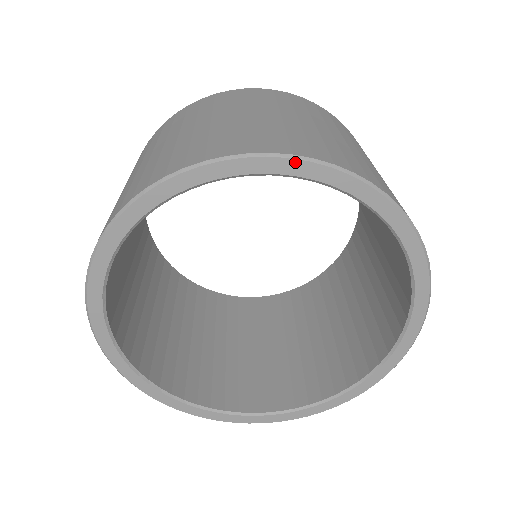
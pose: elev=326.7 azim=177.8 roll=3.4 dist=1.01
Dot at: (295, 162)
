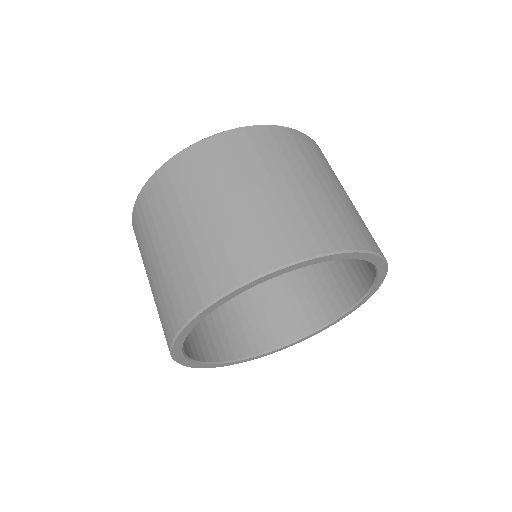
Dot at: (381, 260)
